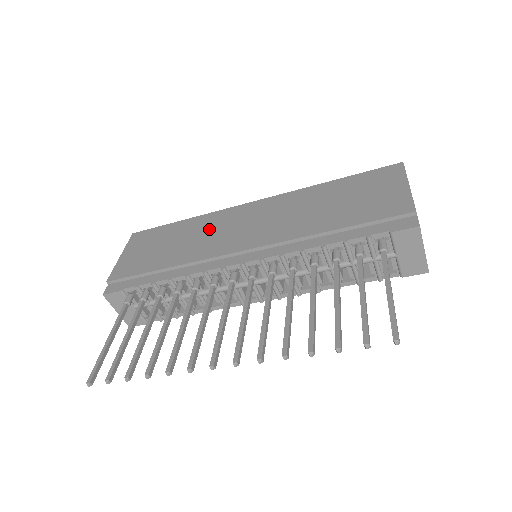
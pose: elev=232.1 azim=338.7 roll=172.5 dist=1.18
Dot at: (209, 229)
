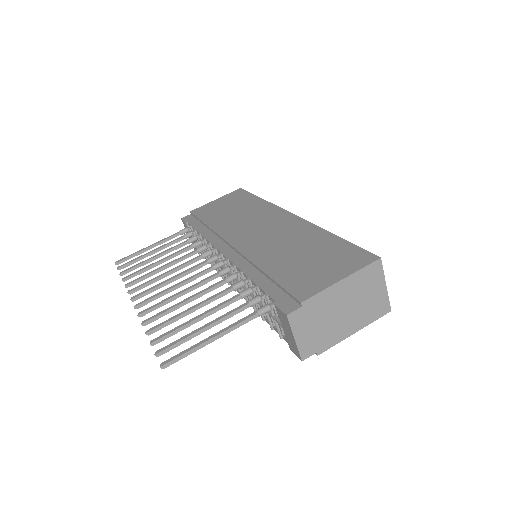
Dot at: (252, 215)
